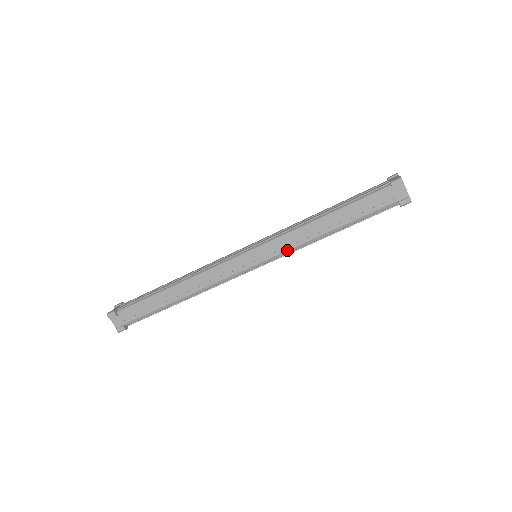
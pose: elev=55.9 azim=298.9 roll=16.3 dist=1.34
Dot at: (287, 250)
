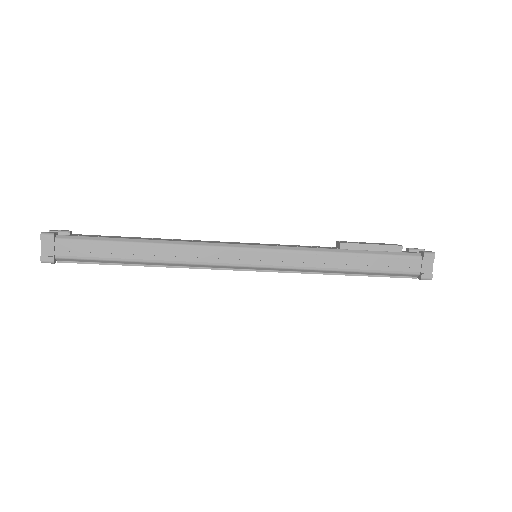
Dot at: occluded
